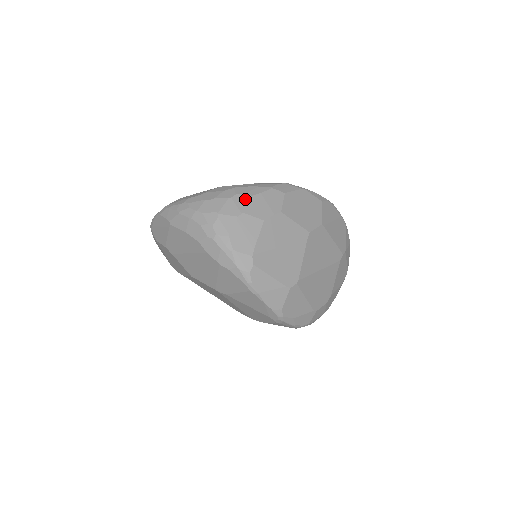
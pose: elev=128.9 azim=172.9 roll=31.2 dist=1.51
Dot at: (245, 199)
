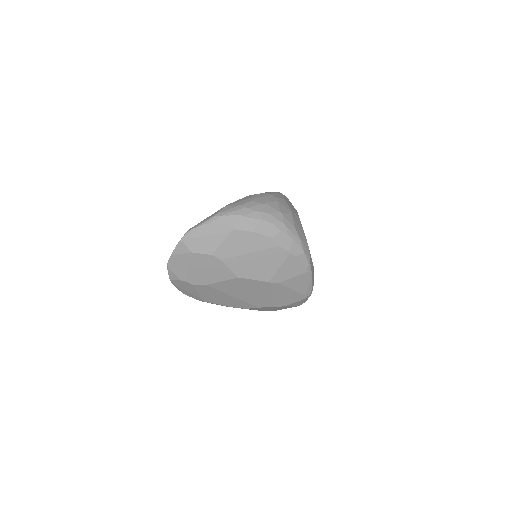
Dot at: (284, 202)
